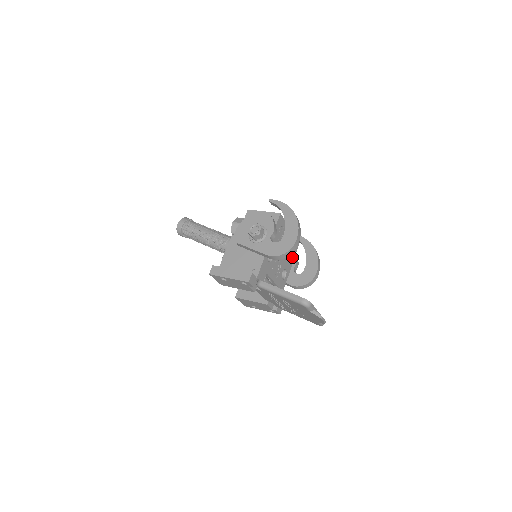
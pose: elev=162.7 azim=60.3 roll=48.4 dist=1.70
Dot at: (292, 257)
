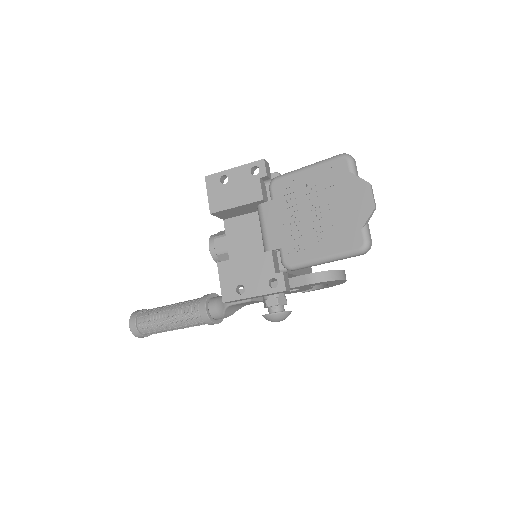
Dot at: (305, 271)
